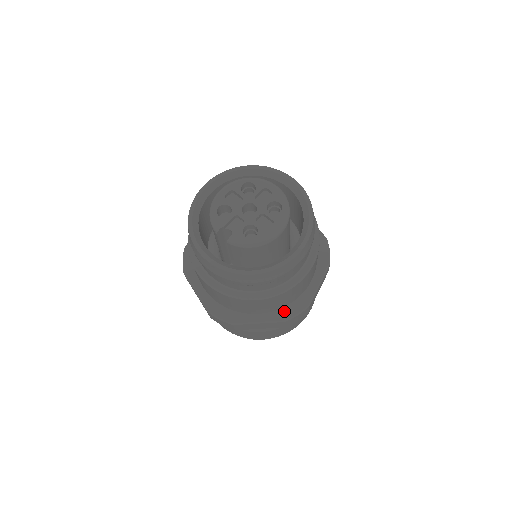
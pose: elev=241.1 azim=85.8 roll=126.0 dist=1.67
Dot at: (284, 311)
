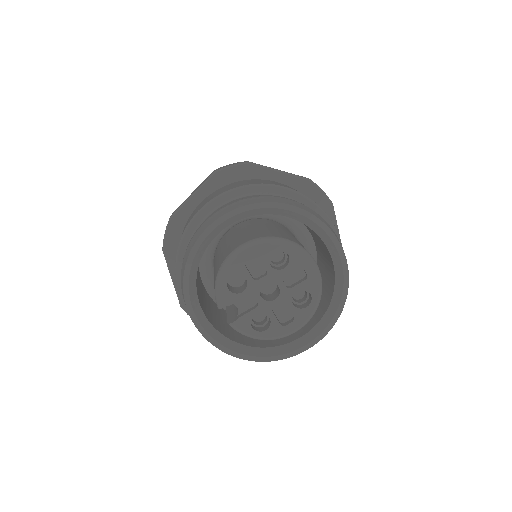
Dot at: occluded
